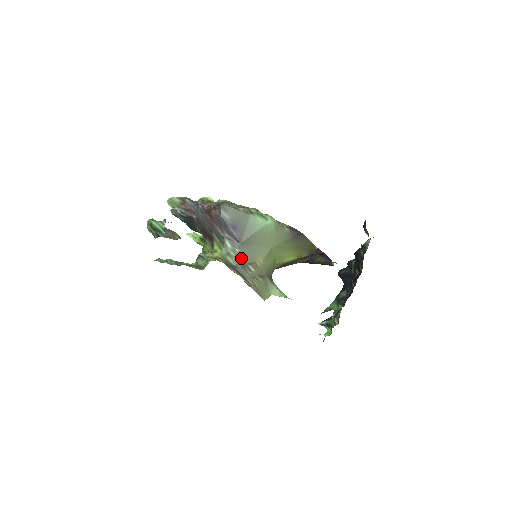
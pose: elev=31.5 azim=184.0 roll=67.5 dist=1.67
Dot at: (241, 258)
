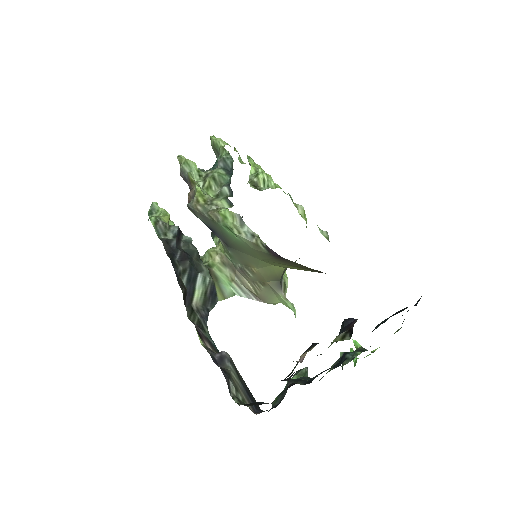
Dot at: (236, 259)
